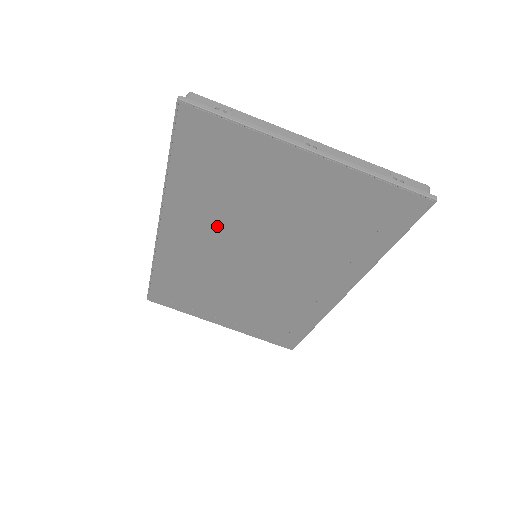
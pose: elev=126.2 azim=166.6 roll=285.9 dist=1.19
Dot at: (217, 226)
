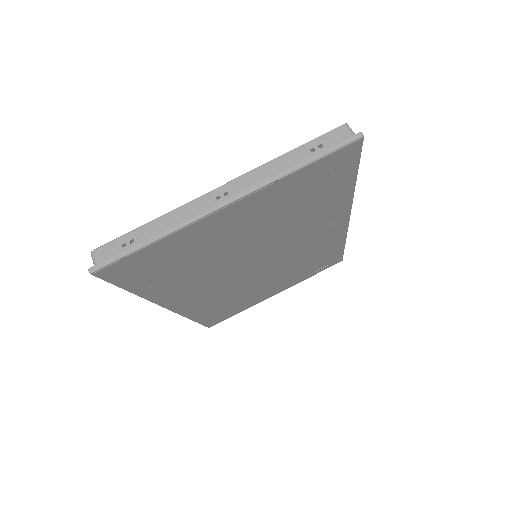
Dot at: (209, 277)
